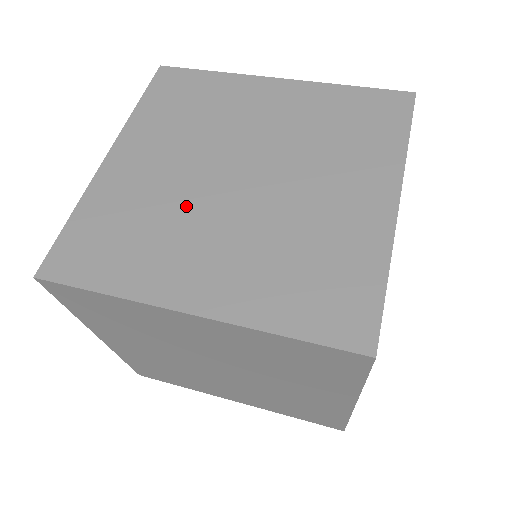
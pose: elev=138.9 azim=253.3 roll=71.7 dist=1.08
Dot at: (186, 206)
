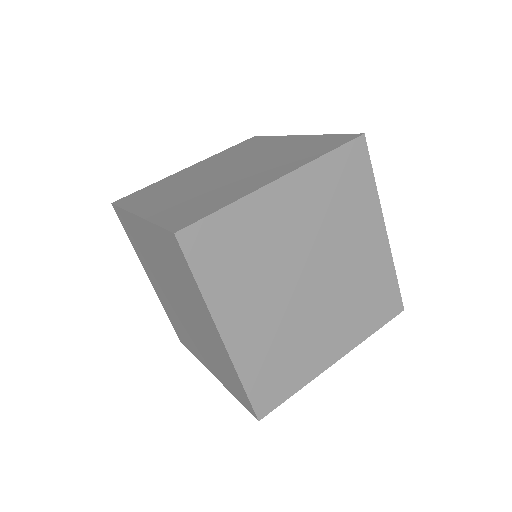
Dot at: (188, 182)
